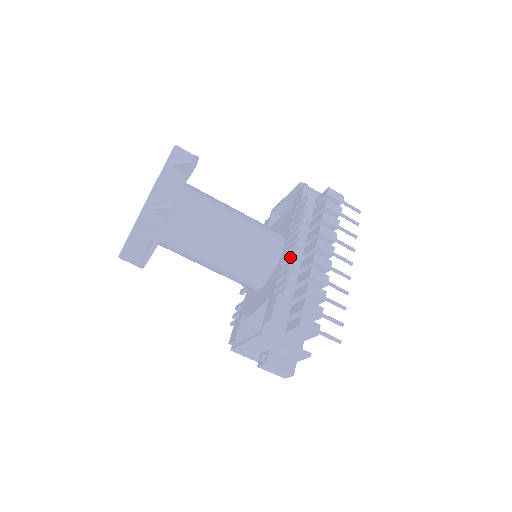
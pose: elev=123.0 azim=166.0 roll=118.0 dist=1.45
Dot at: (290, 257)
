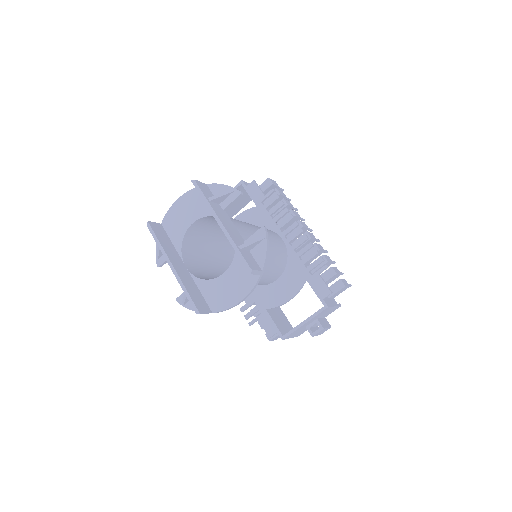
Dot at: (304, 242)
